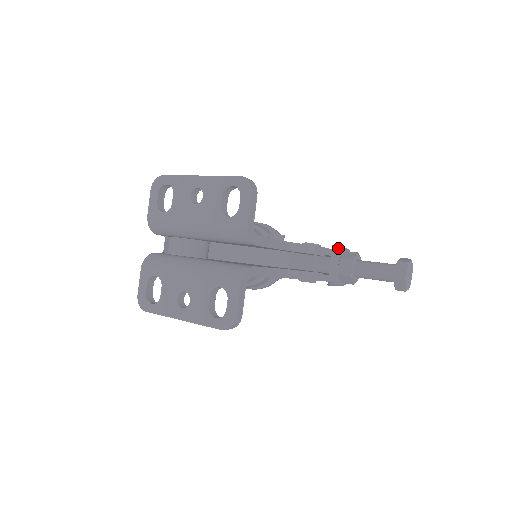
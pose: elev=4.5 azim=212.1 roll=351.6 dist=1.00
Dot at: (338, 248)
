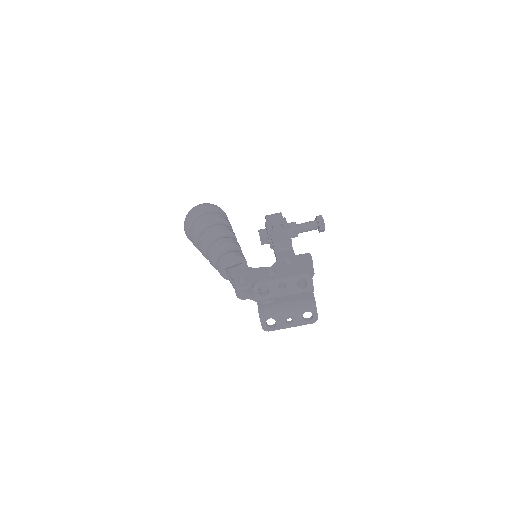
Dot at: occluded
